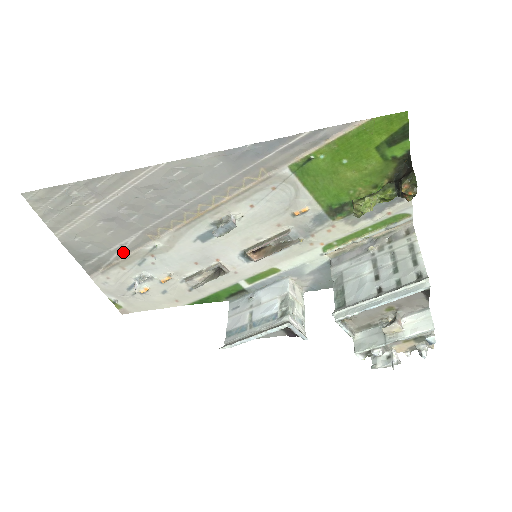
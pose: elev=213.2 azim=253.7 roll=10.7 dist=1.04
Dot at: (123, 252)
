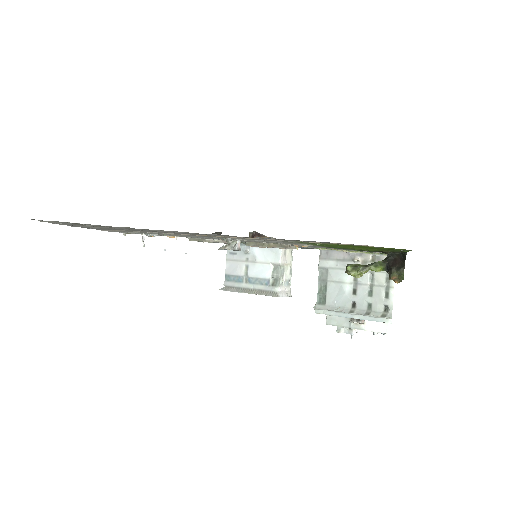
Dot at: occluded
